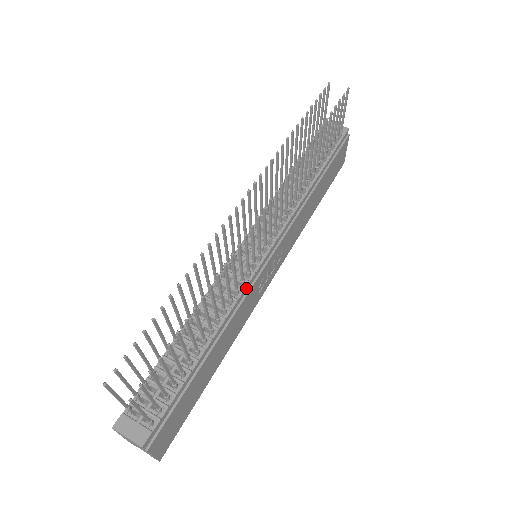
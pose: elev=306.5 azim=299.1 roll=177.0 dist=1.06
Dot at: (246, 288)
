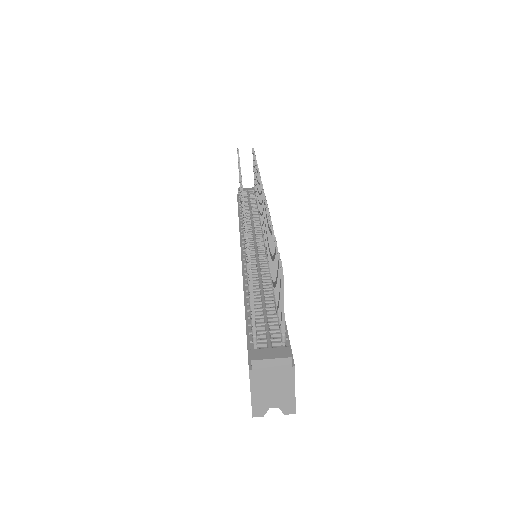
Dot at: occluded
